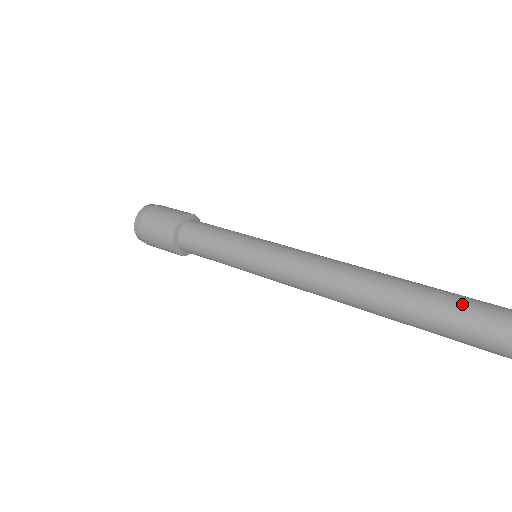
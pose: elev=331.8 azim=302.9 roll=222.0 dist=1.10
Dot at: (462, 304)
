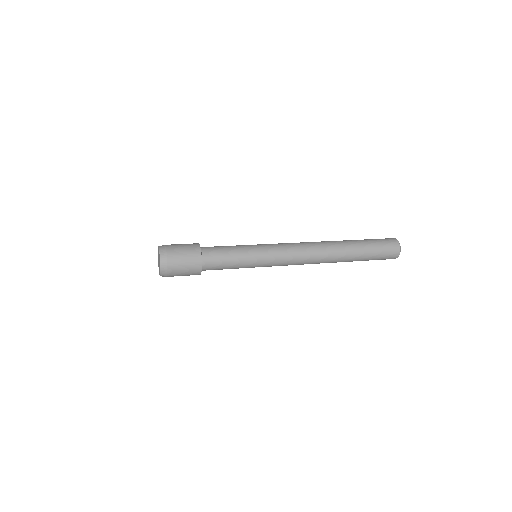
Dot at: (368, 241)
